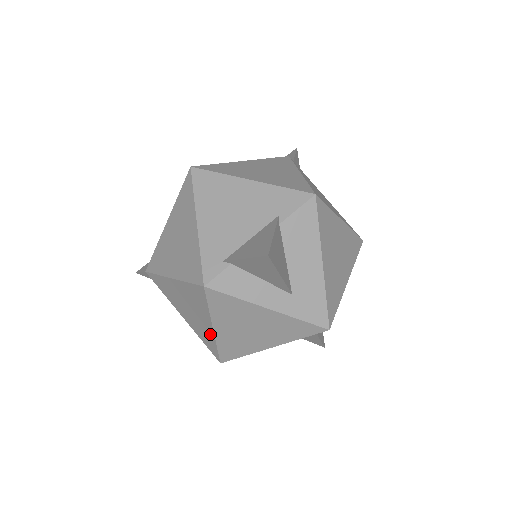
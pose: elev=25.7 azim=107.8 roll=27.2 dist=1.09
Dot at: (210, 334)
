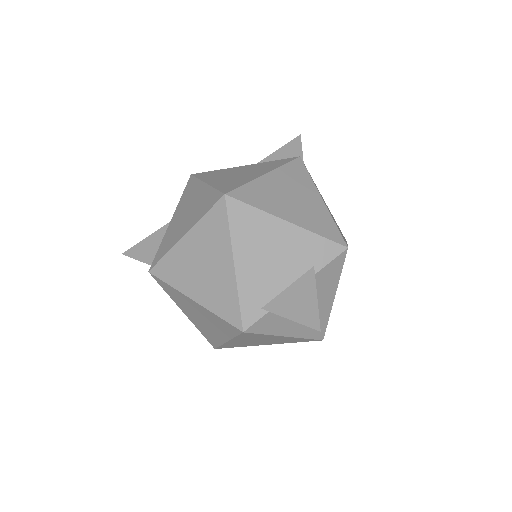
Dot at: (219, 339)
